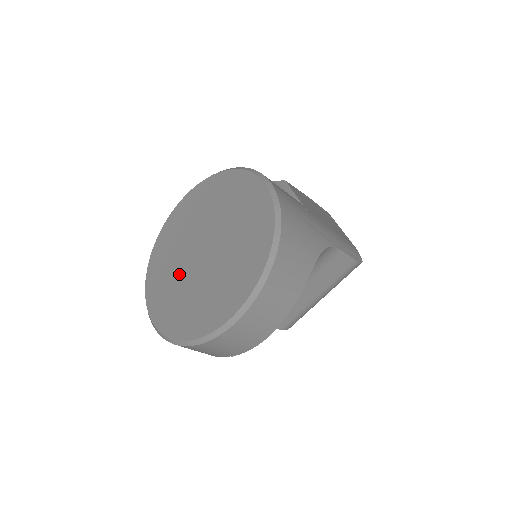
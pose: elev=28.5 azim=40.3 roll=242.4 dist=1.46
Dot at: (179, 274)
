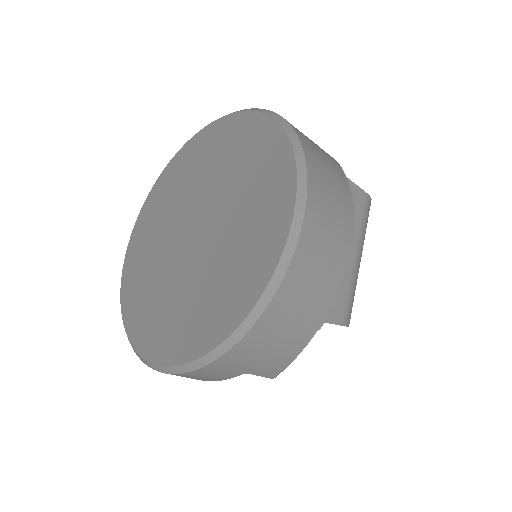
Dot at: (177, 282)
